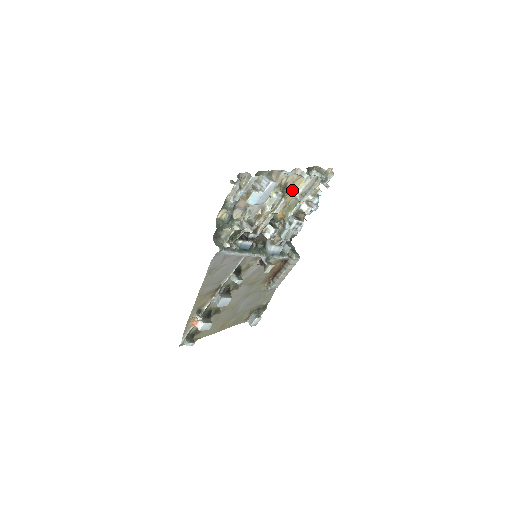
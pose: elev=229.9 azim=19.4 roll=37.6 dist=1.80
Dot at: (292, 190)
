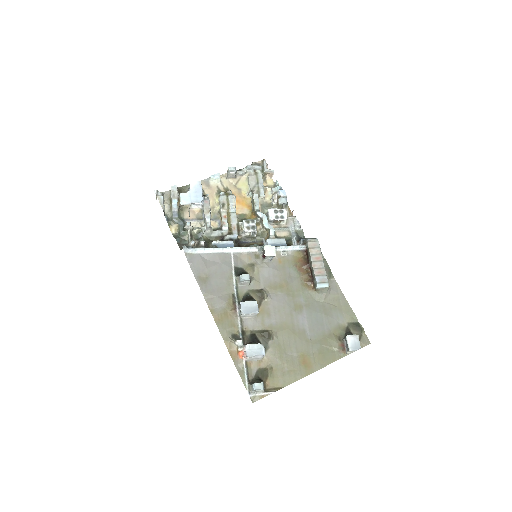
Dot at: (242, 193)
